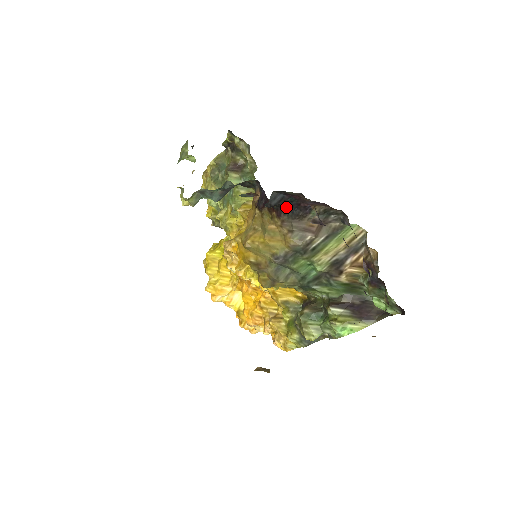
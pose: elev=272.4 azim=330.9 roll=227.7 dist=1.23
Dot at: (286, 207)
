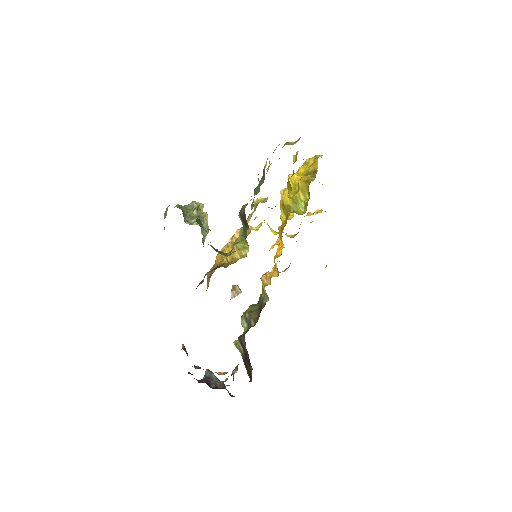
Dot at: occluded
